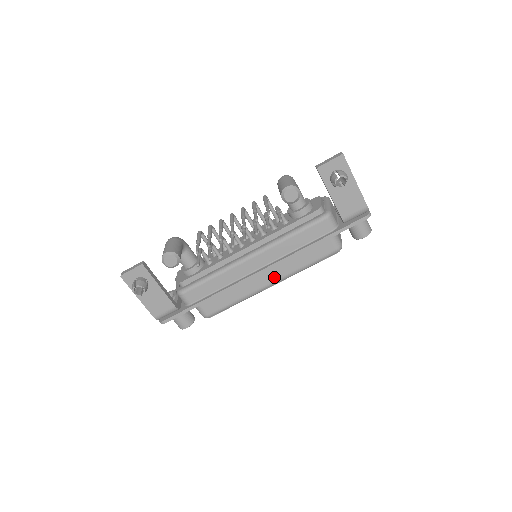
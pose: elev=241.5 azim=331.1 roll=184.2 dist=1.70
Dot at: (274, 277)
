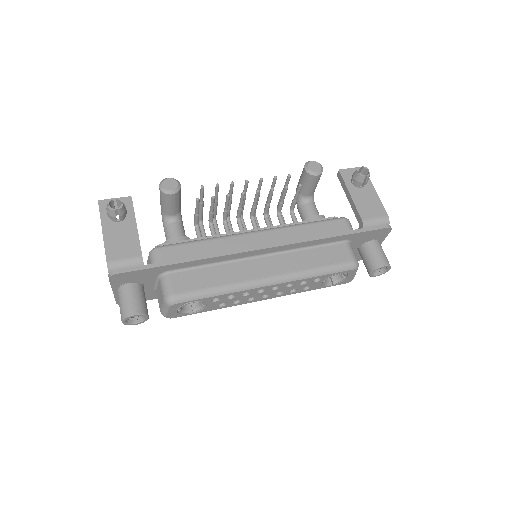
Dot at: (275, 270)
